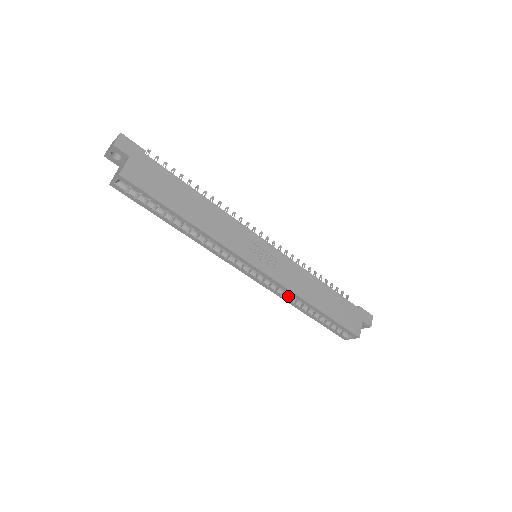
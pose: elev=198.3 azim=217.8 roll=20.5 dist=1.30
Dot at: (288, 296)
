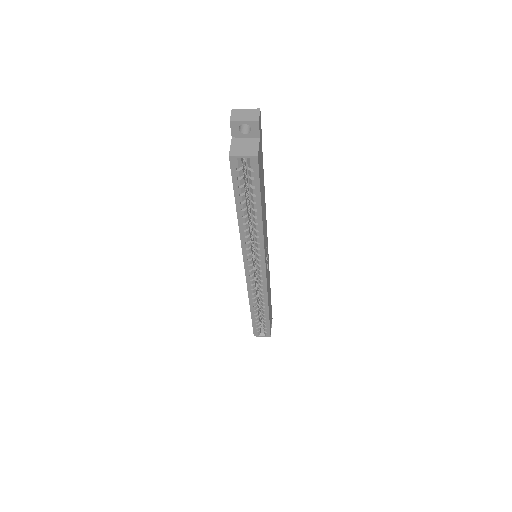
Dot at: (256, 296)
